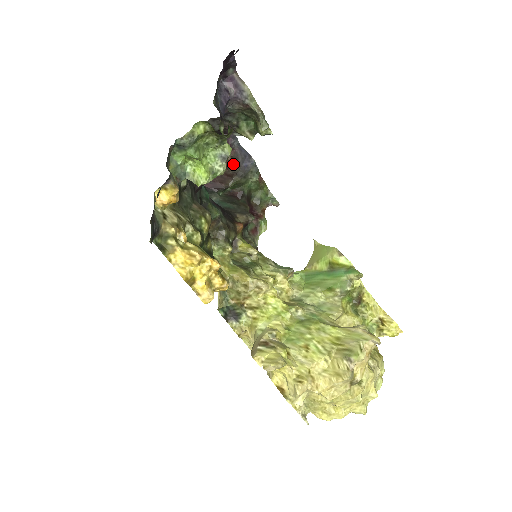
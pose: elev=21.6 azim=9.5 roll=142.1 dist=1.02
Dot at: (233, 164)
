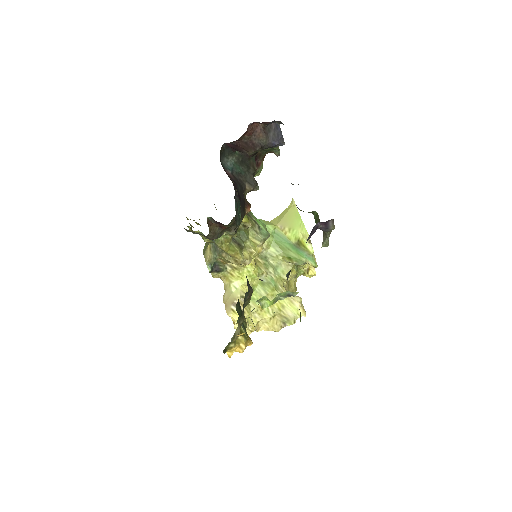
Dot at: (262, 133)
